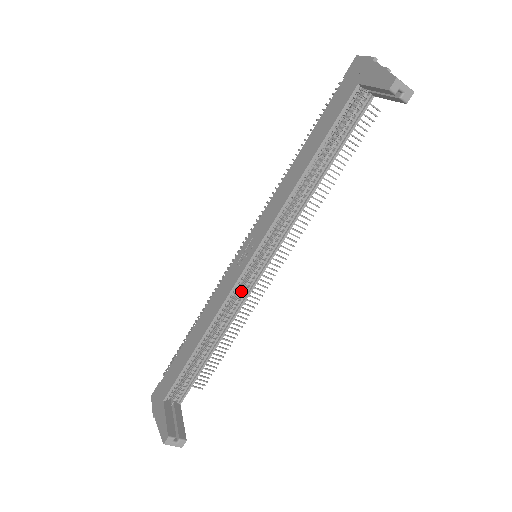
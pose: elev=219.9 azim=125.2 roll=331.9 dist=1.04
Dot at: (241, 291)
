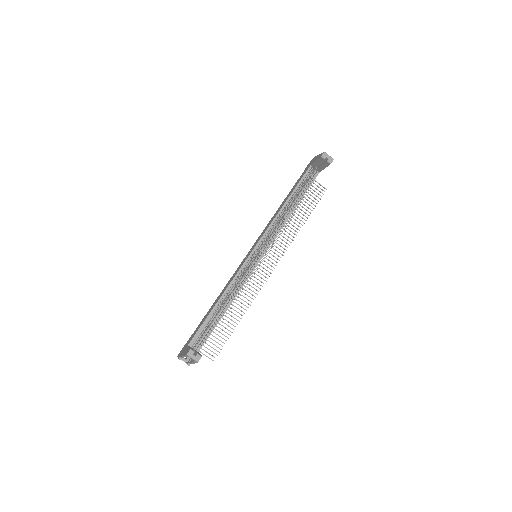
Dot at: (246, 272)
